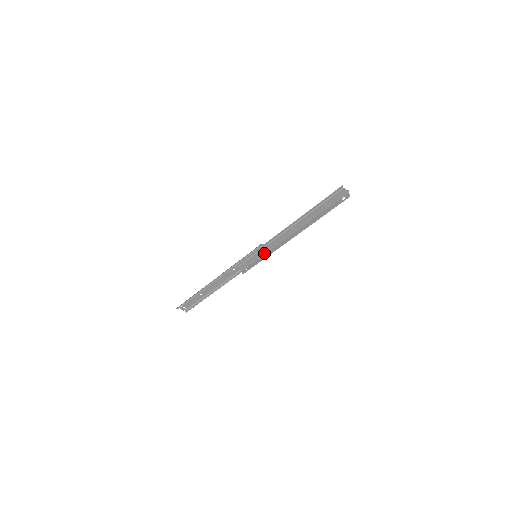
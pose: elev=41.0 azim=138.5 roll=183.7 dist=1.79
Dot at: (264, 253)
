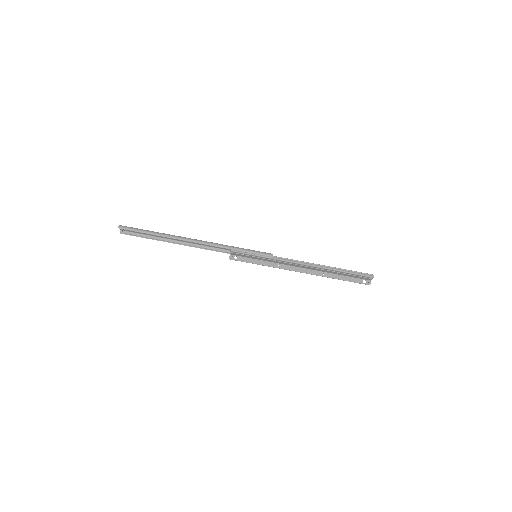
Dot at: (266, 260)
